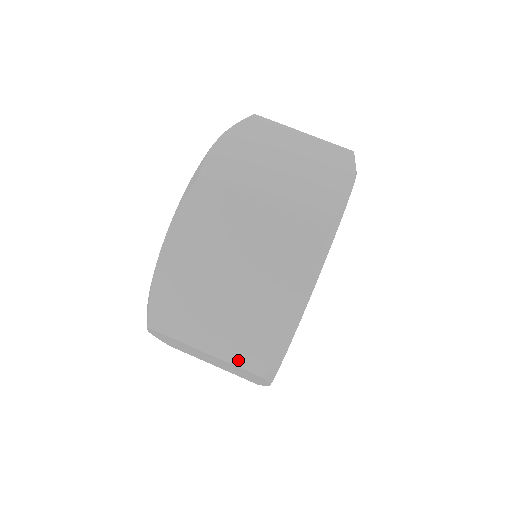
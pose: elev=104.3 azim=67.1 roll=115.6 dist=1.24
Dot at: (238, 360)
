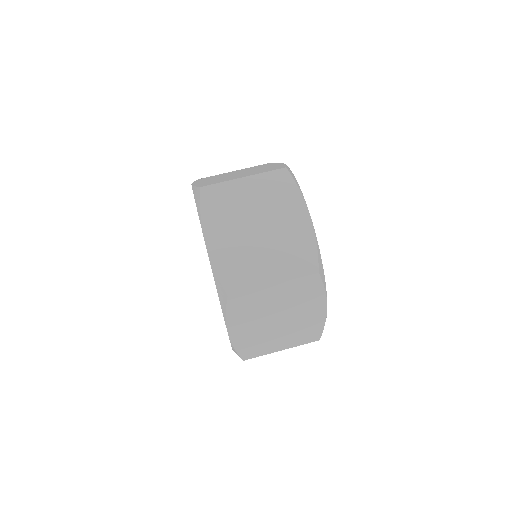
Dot at: (302, 342)
